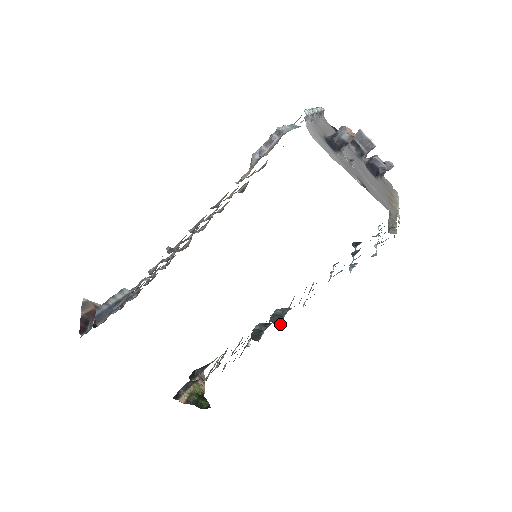
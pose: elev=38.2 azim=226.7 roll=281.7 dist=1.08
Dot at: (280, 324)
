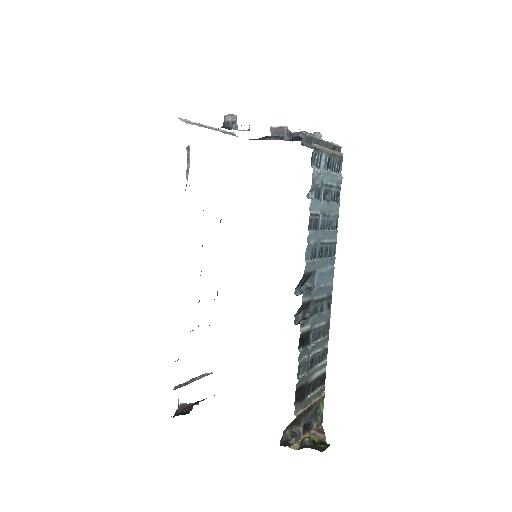
Dot at: (304, 291)
